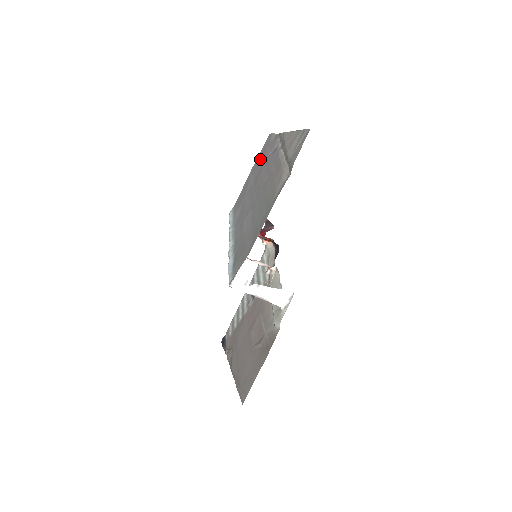
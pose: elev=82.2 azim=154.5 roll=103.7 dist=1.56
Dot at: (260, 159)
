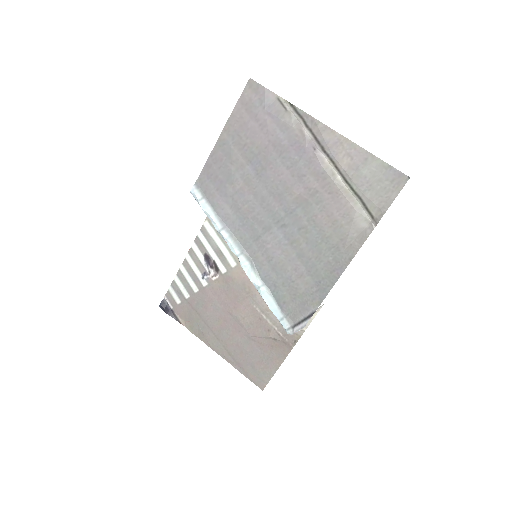
Dot at: (249, 128)
